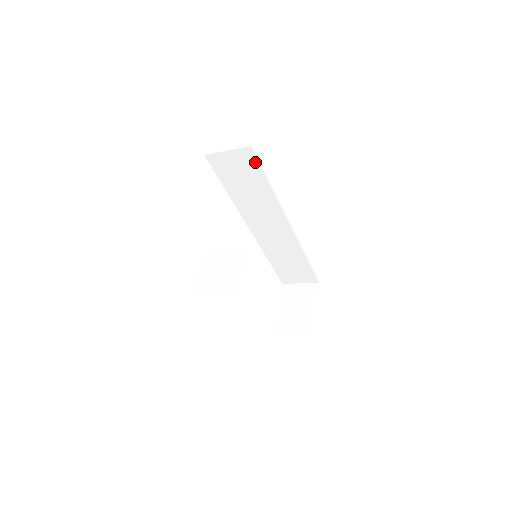
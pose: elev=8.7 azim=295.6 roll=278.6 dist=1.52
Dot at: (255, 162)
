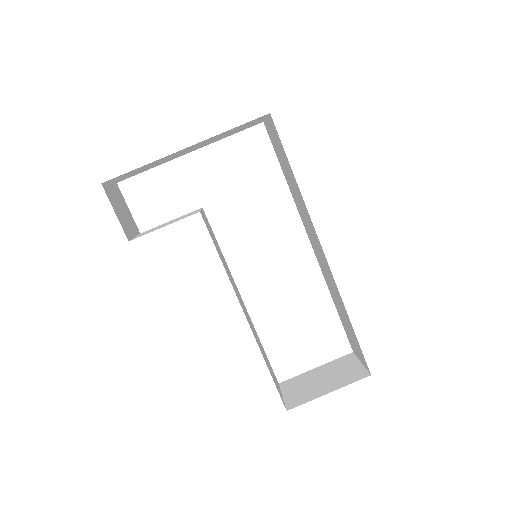
Dot at: (279, 138)
